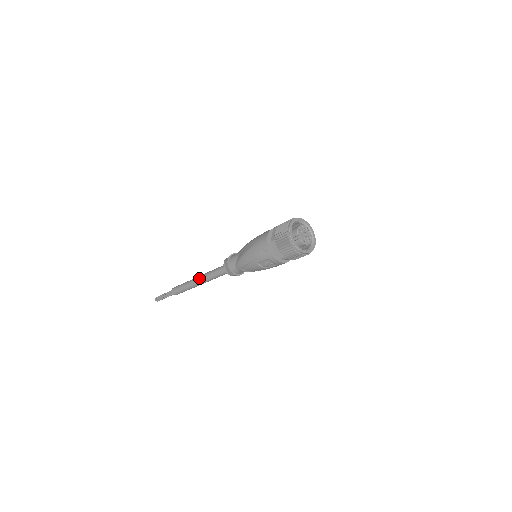
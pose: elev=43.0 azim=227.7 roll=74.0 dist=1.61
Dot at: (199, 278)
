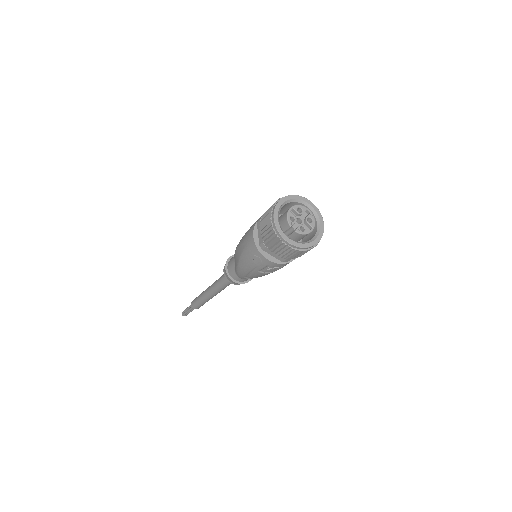
Dot at: (209, 290)
